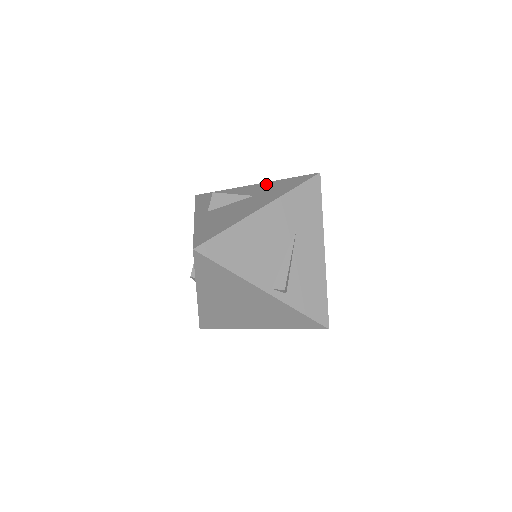
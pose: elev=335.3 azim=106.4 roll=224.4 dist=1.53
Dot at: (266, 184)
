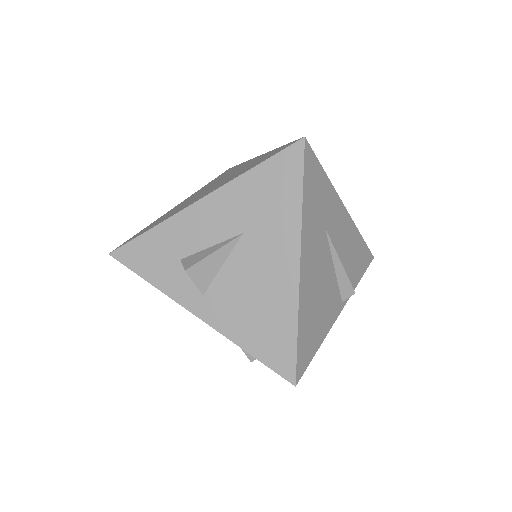
Dot at: (230, 194)
